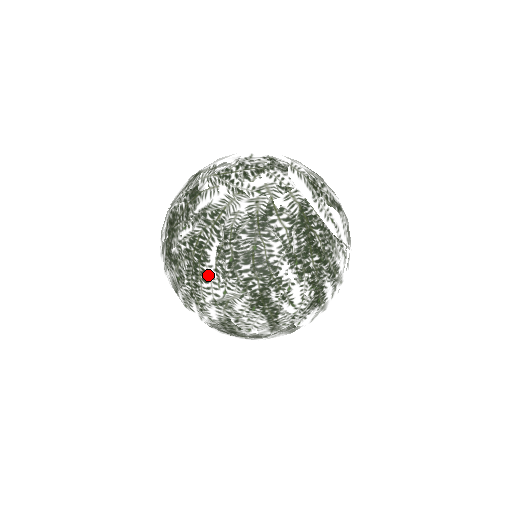
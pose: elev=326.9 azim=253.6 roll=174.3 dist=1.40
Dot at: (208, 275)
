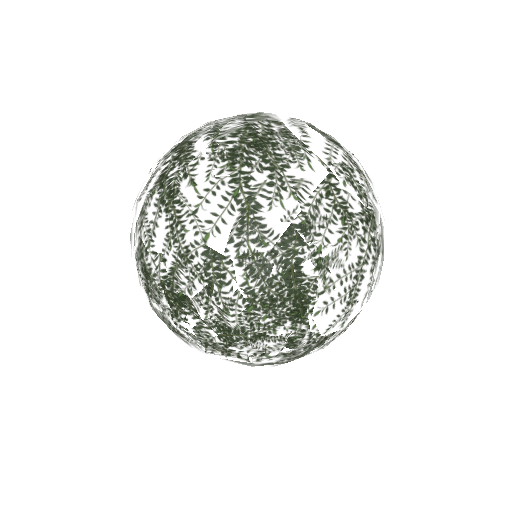
Dot at: occluded
